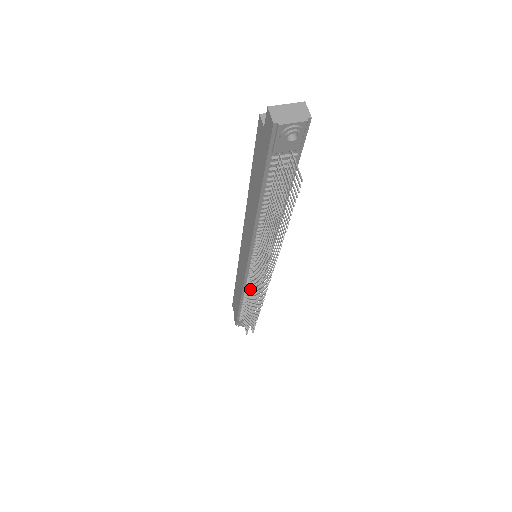
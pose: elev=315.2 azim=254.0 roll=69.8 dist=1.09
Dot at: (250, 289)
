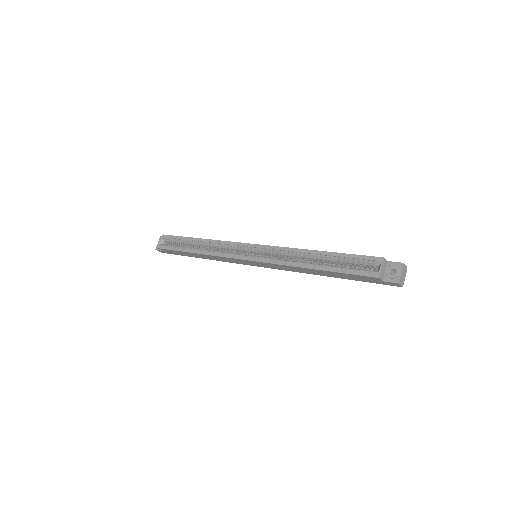
Dot at: occluded
